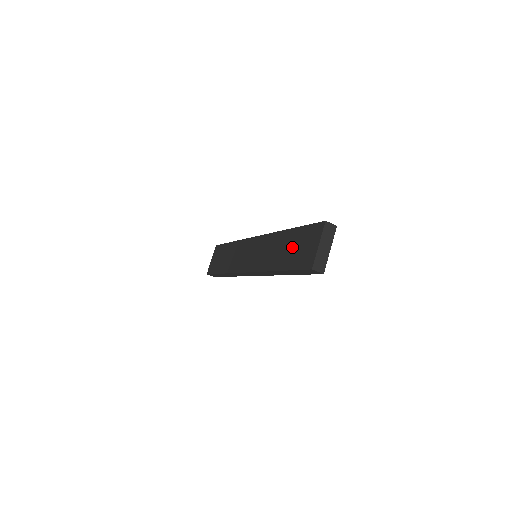
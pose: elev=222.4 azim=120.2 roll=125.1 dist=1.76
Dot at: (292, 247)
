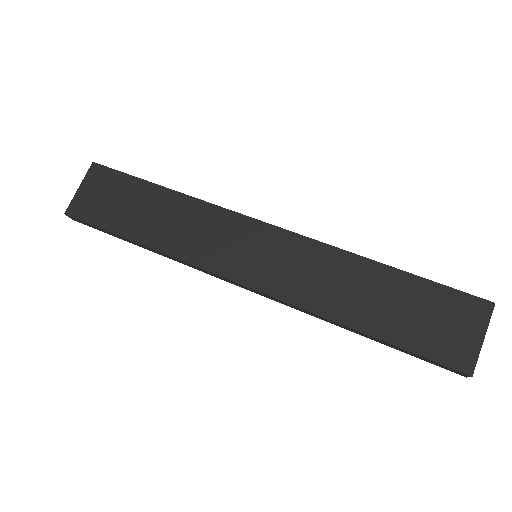
Dot at: (402, 306)
